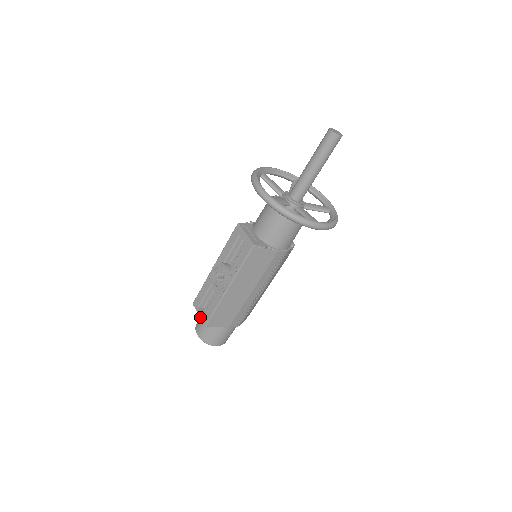
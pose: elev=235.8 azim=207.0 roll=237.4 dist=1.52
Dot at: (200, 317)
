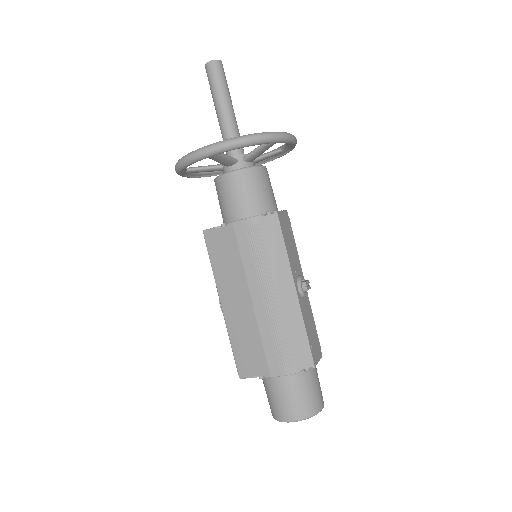
Dot at: occluded
